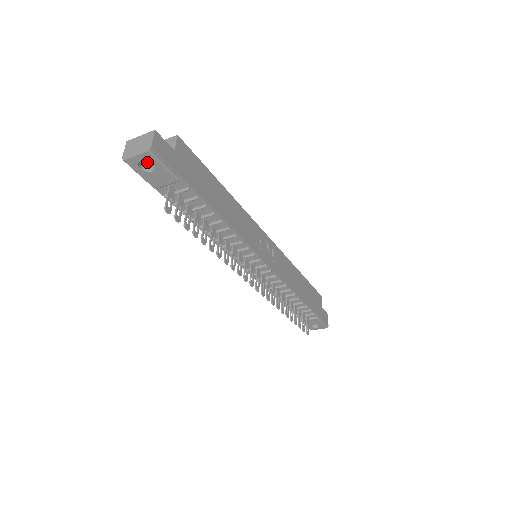
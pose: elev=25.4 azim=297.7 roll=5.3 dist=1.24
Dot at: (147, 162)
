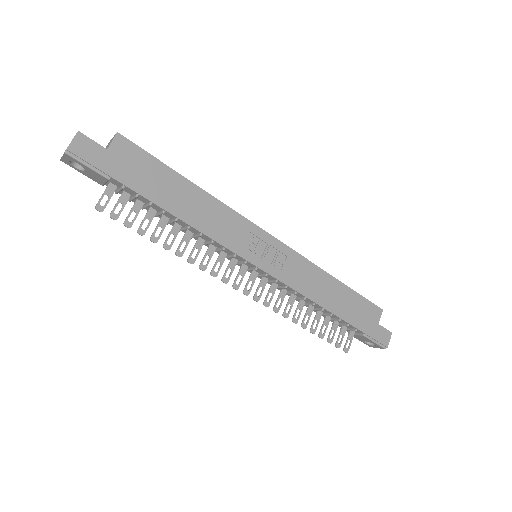
Dot at: occluded
